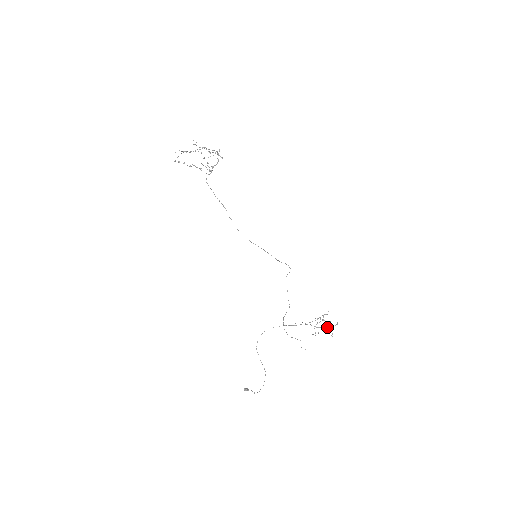
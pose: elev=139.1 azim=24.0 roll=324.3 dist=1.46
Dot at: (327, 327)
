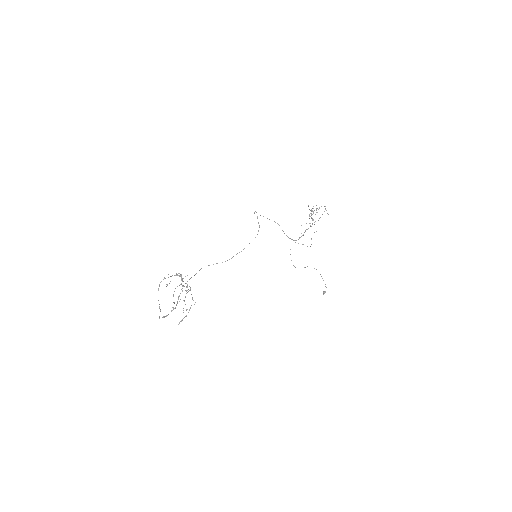
Dot at: occluded
